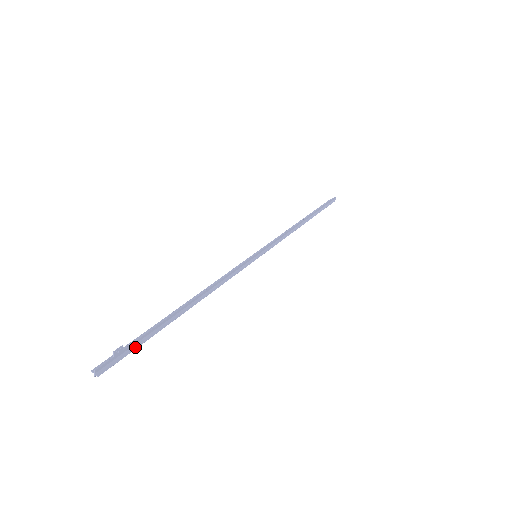
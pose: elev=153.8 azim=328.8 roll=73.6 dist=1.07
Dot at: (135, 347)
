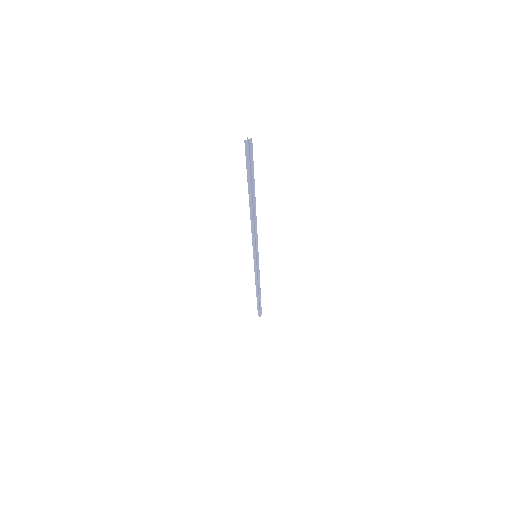
Dot at: (252, 165)
